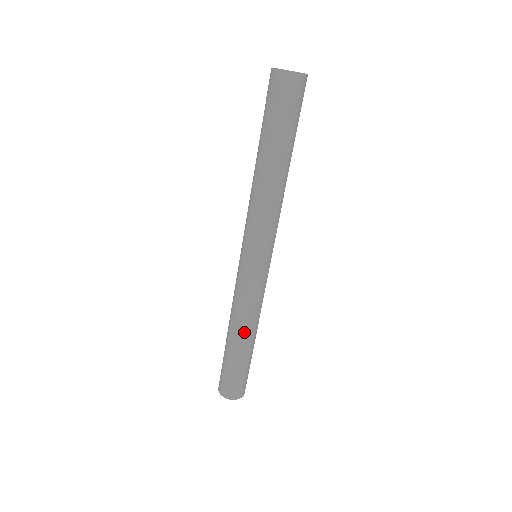
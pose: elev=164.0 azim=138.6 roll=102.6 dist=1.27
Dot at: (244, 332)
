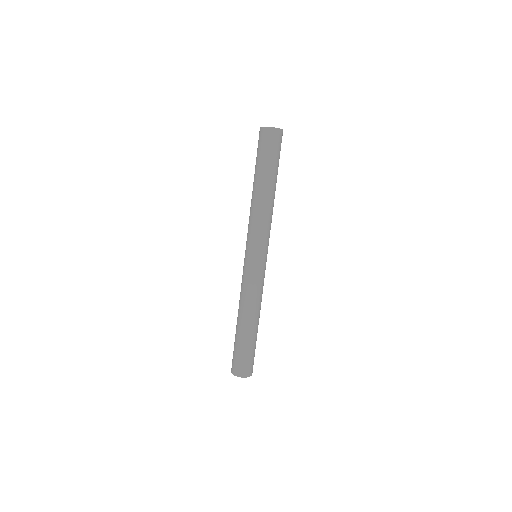
Dot at: (240, 313)
